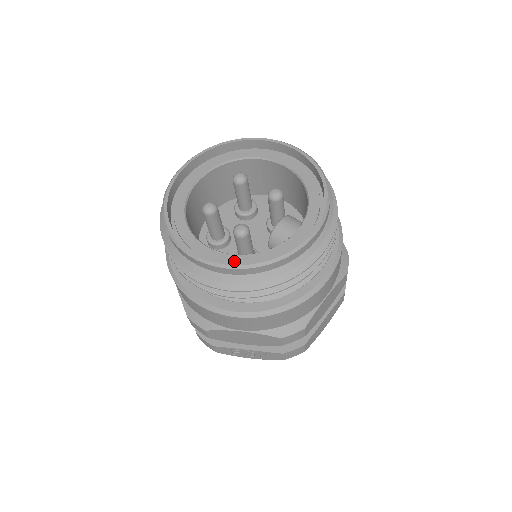
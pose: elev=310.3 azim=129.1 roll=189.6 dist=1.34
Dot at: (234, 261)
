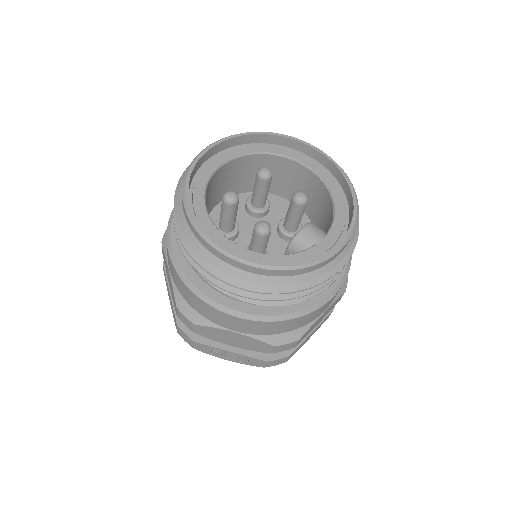
Dot at: (255, 259)
